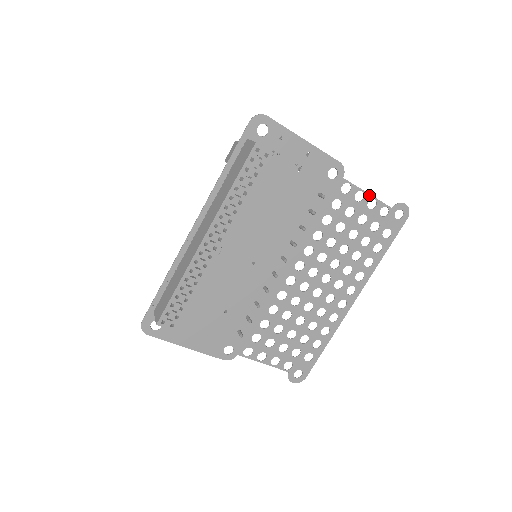
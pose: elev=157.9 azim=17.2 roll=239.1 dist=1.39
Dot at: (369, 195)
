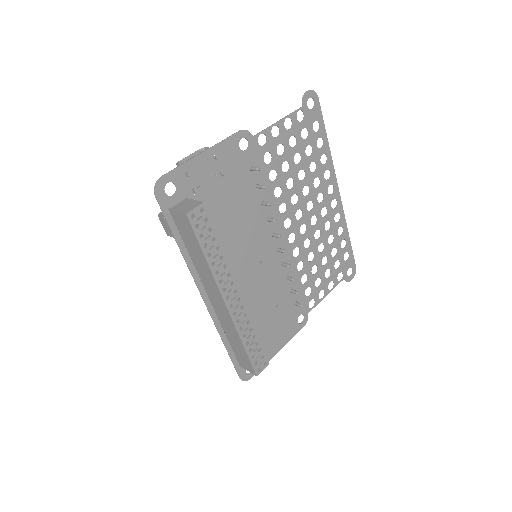
Dot at: (280, 121)
